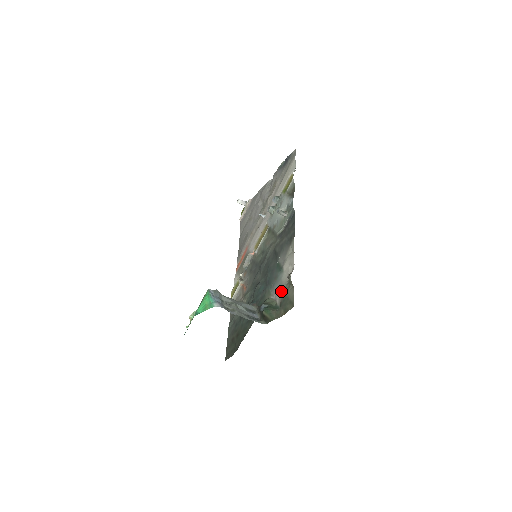
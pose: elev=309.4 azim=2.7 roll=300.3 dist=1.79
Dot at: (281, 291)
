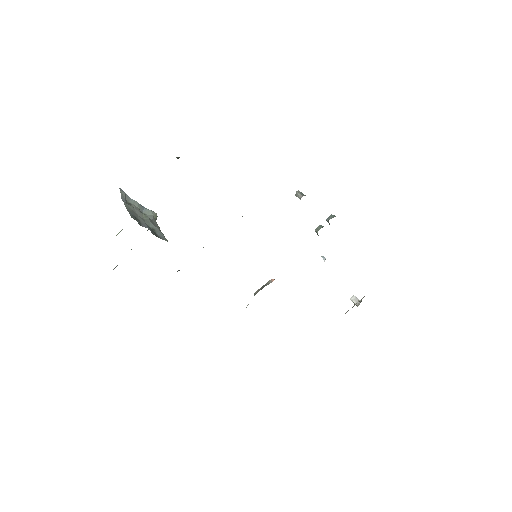
Dot at: occluded
